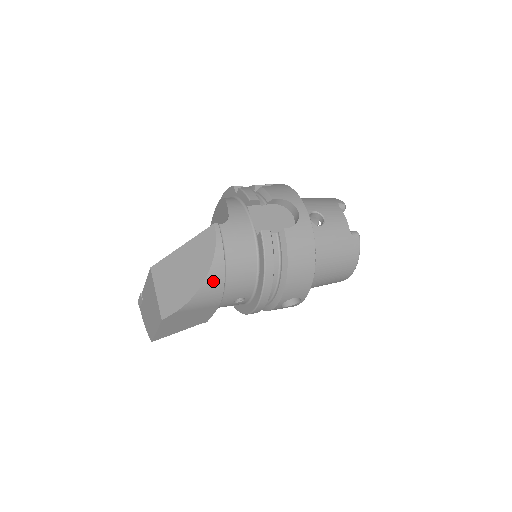
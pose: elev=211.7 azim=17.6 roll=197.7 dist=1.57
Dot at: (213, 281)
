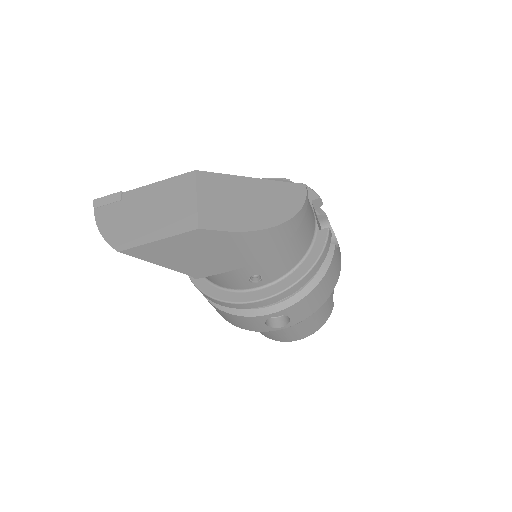
Dot at: (283, 232)
